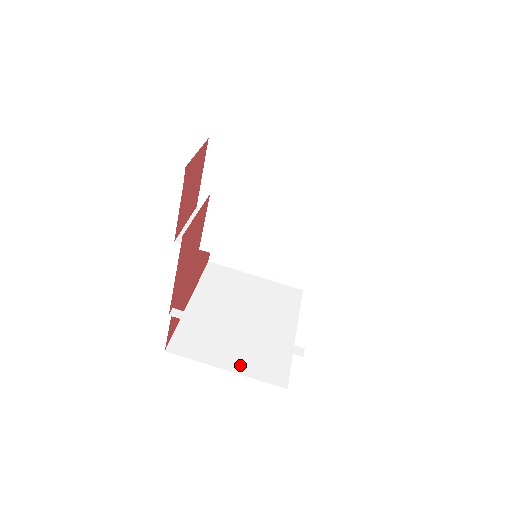
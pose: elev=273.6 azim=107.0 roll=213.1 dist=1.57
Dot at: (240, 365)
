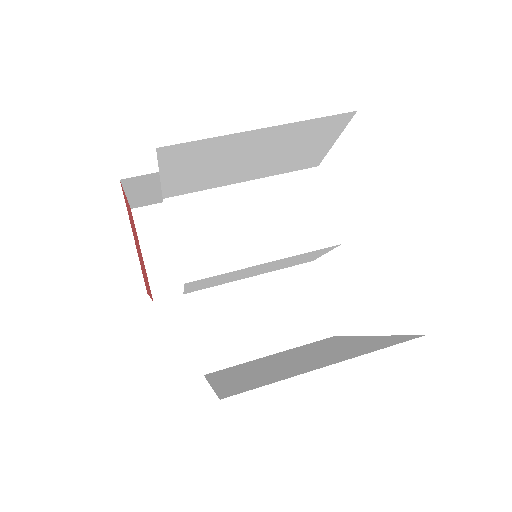
Dot at: (340, 358)
